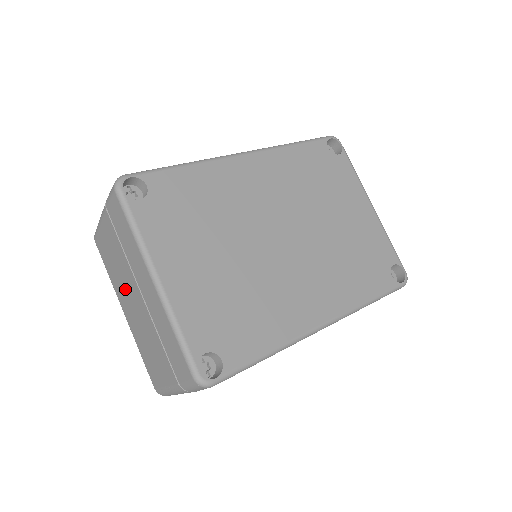
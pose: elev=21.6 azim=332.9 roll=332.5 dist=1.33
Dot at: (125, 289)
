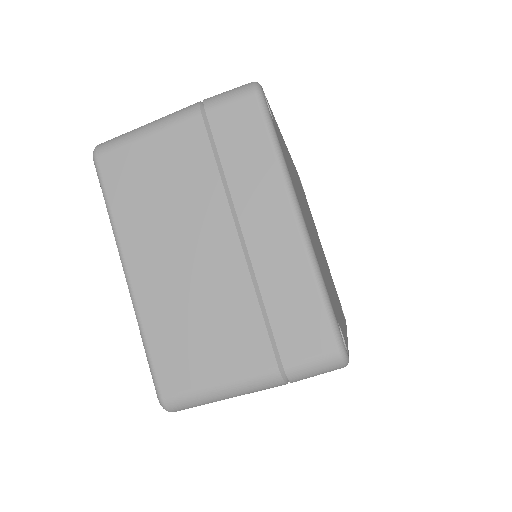
Dot at: (174, 232)
